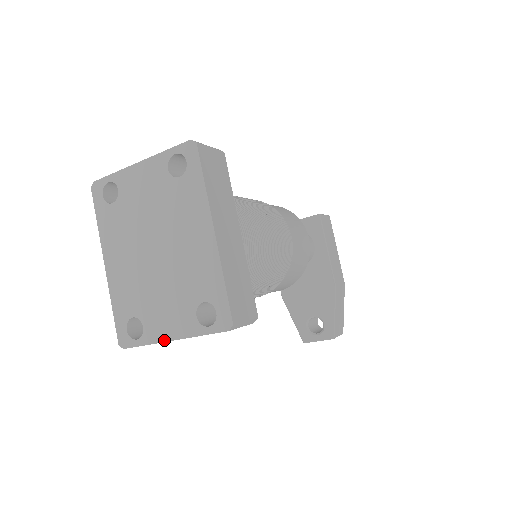
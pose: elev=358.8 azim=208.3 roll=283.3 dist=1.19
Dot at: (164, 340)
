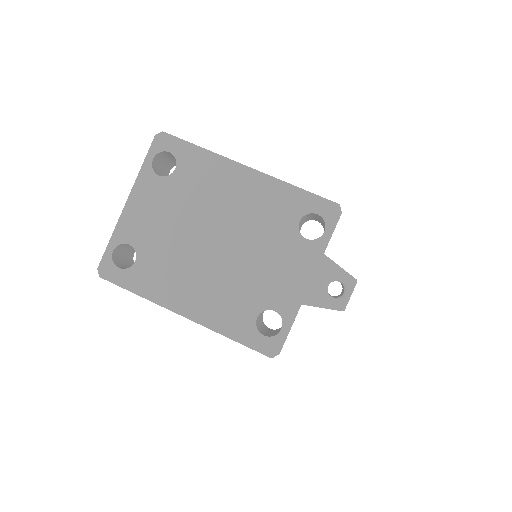
Dot at: (304, 294)
